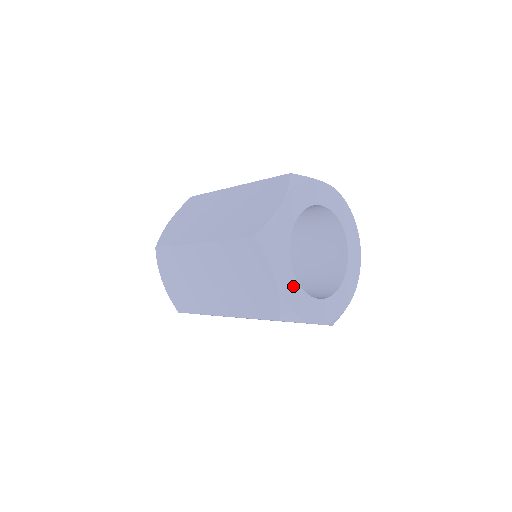
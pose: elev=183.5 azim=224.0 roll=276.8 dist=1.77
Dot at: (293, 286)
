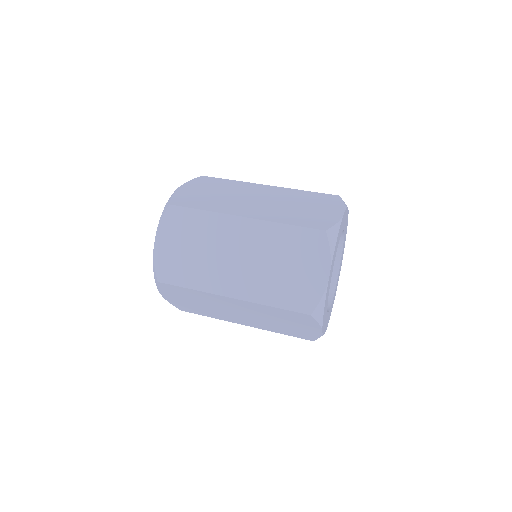
Dot at: (326, 319)
